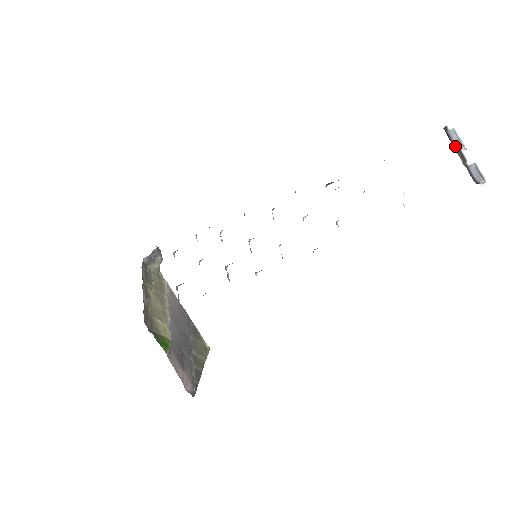
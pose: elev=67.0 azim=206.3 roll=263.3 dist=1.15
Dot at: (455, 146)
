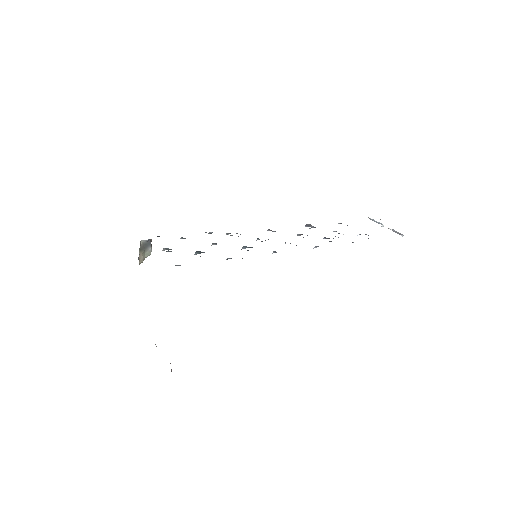
Dot at: (378, 223)
